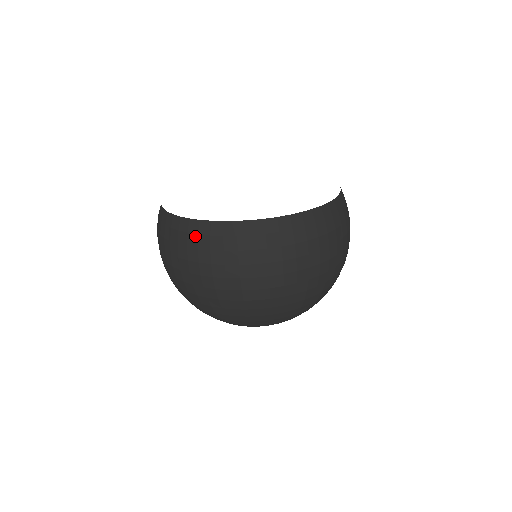
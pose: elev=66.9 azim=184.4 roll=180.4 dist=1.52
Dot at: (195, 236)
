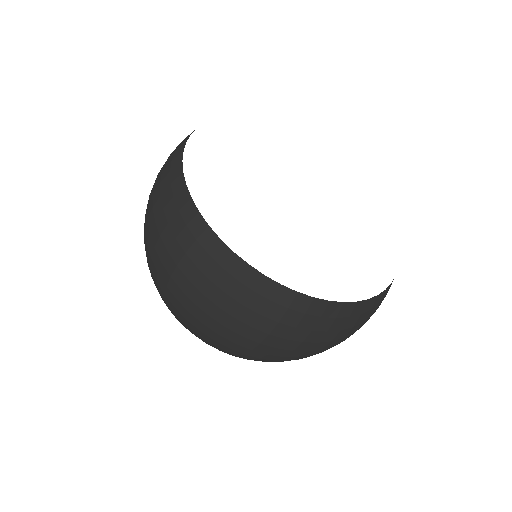
Dot at: (169, 170)
